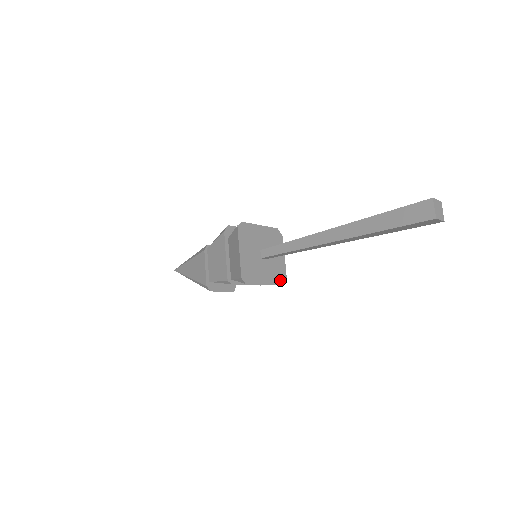
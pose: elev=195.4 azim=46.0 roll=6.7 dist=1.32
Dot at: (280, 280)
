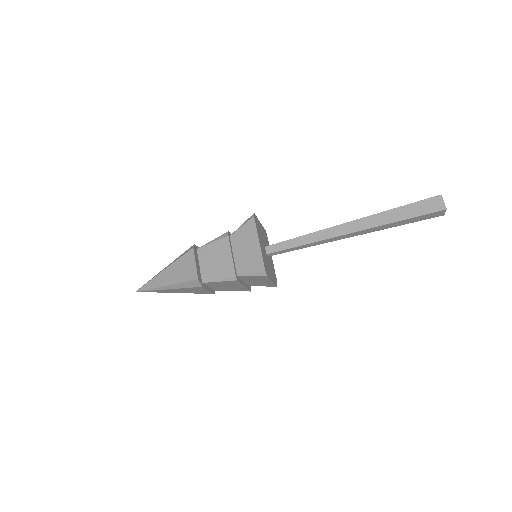
Dot at: (265, 266)
